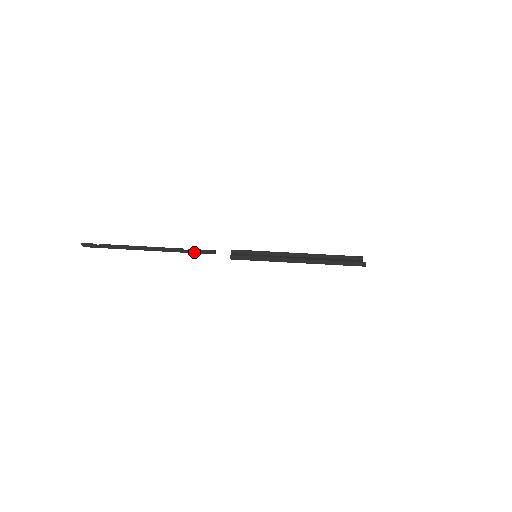
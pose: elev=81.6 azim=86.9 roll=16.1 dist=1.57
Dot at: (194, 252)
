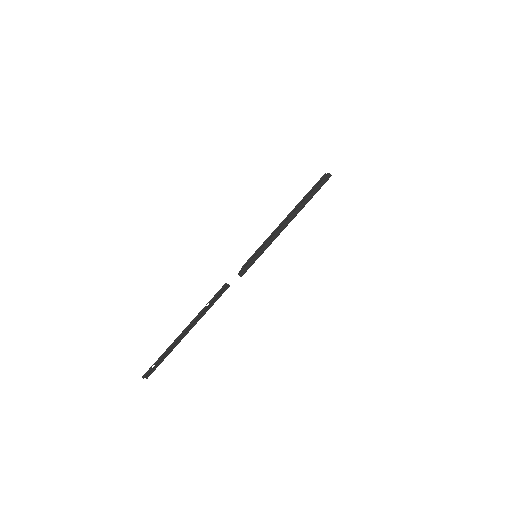
Dot at: occluded
